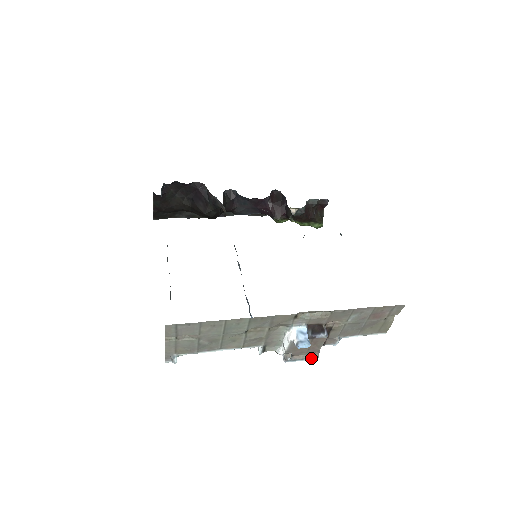
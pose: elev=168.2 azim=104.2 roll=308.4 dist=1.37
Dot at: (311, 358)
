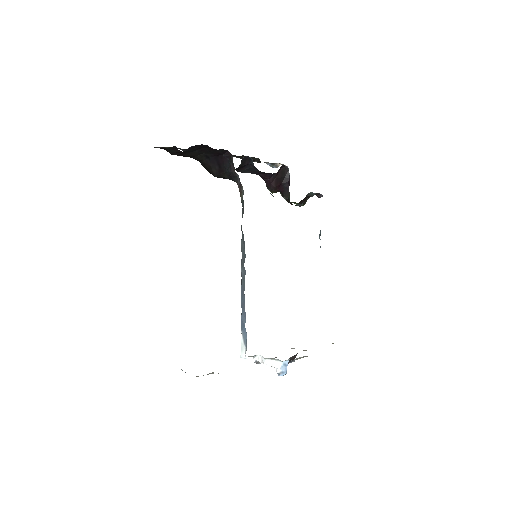
Dot at: occluded
